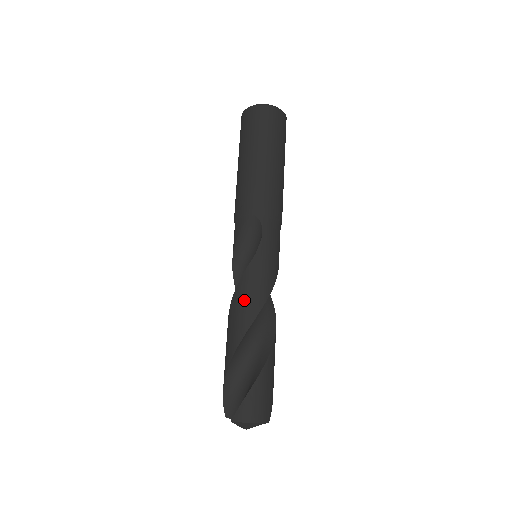
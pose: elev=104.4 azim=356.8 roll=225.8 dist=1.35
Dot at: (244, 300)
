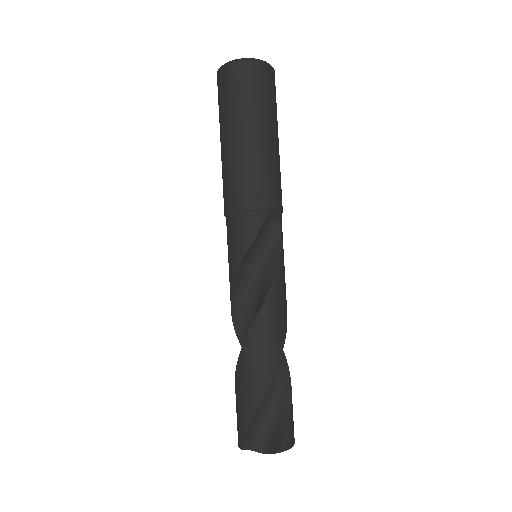
Dot at: (277, 315)
